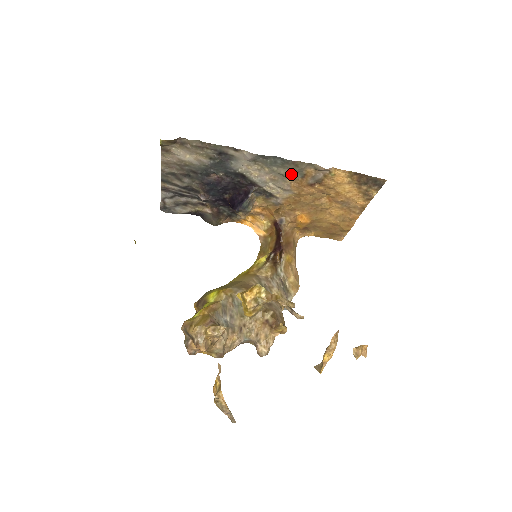
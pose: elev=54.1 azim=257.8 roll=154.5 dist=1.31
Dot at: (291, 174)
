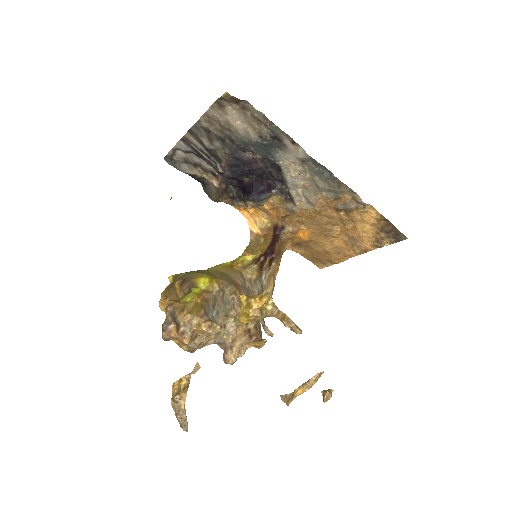
Dot at: (327, 191)
